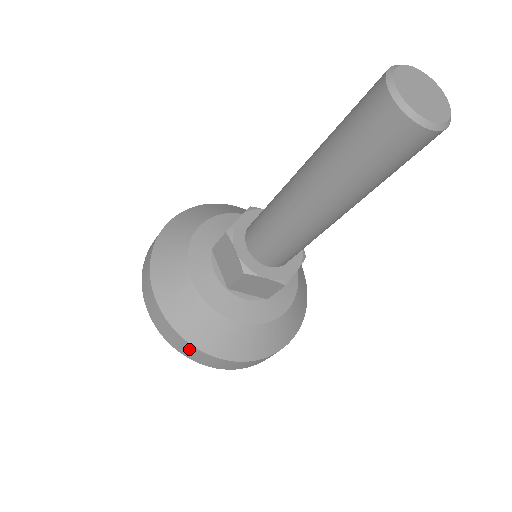
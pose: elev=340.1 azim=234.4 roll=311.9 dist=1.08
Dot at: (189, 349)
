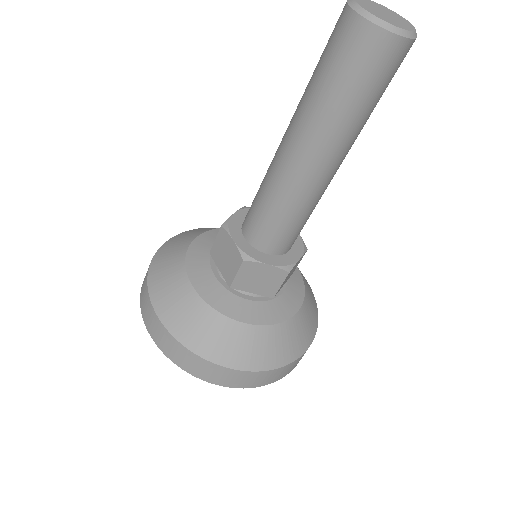
Dot at: (194, 361)
